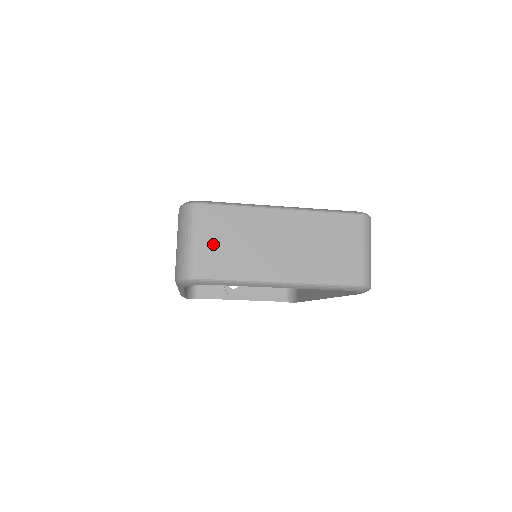
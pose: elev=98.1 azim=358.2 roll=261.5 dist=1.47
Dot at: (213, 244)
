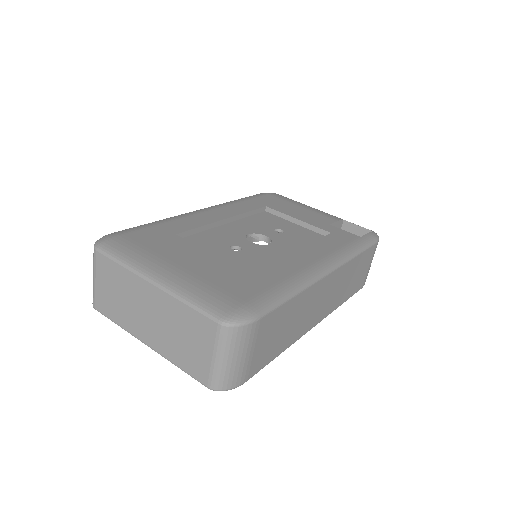
Dot at: (104, 289)
